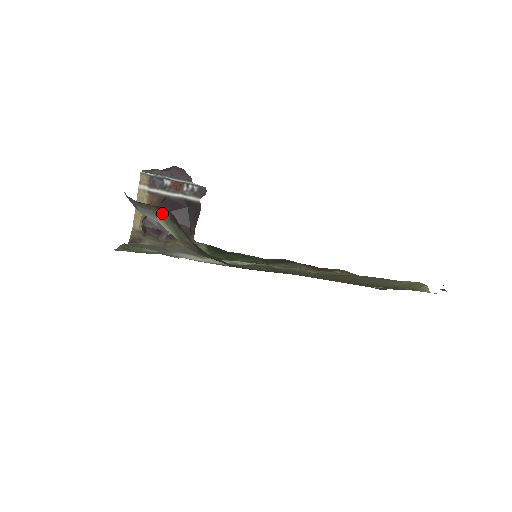
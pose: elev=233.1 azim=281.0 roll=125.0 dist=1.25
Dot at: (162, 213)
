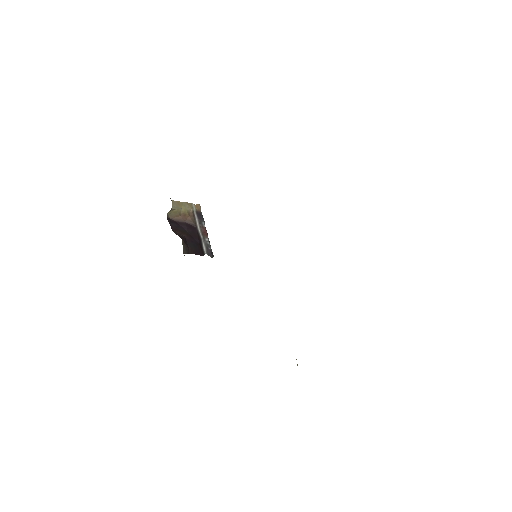
Dot at: occluded
